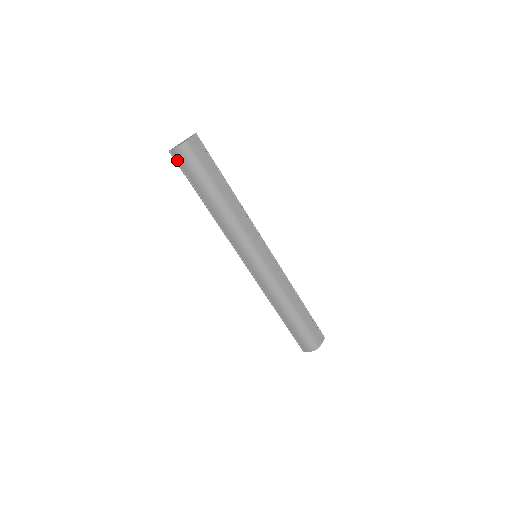
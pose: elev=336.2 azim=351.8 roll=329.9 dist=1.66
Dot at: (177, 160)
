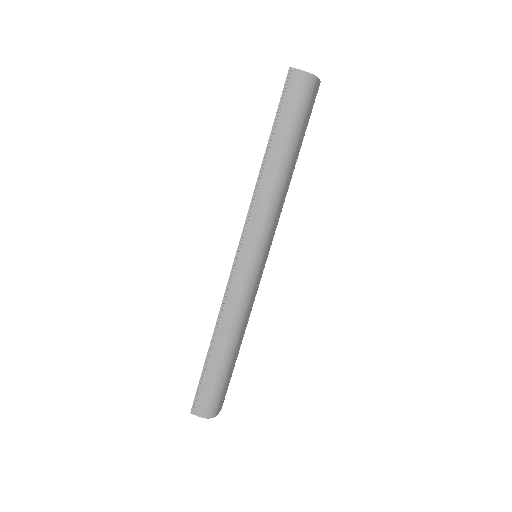
Dot at: (289, 84)
